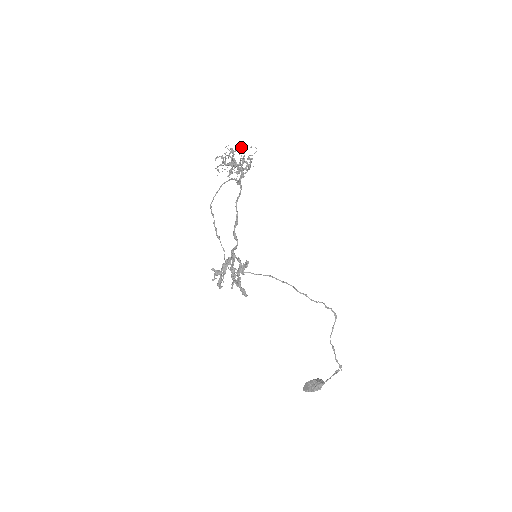
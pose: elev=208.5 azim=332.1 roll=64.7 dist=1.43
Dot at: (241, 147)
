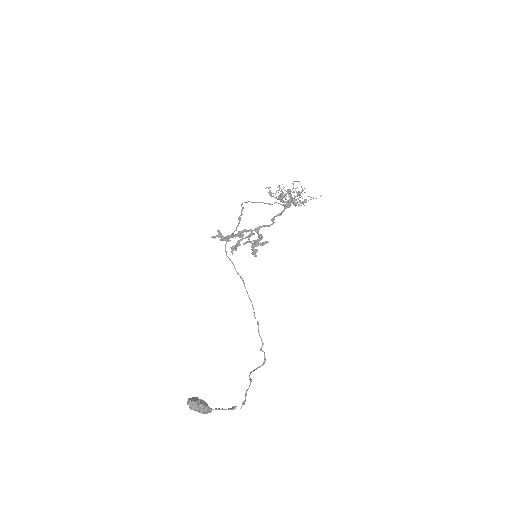
Dot at: occluded
